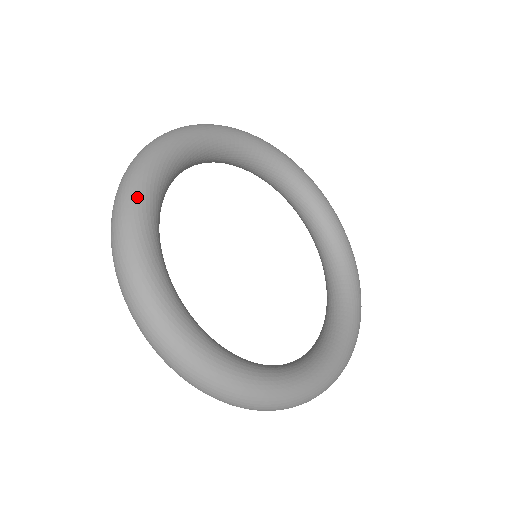
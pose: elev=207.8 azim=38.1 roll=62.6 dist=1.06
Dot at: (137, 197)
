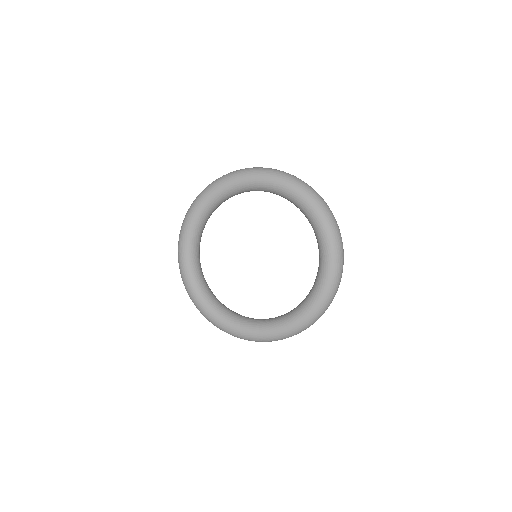
Dot at: (210, 319)
